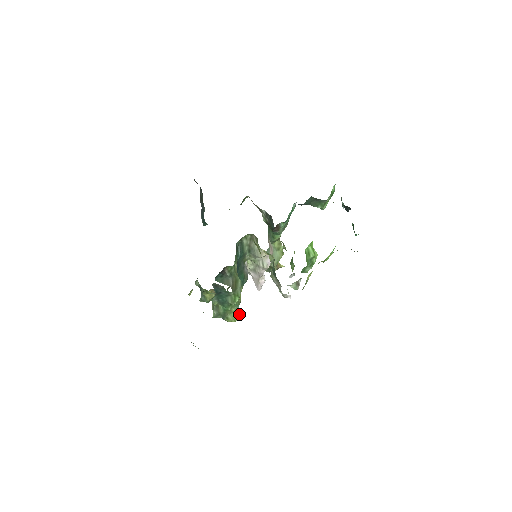
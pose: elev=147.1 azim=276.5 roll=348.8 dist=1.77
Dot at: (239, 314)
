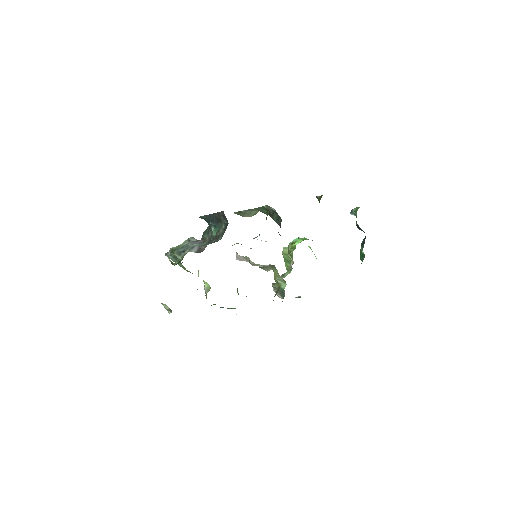
Dot at: occluded
